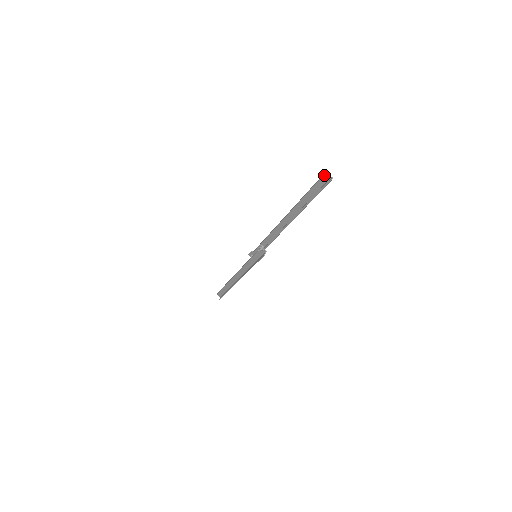
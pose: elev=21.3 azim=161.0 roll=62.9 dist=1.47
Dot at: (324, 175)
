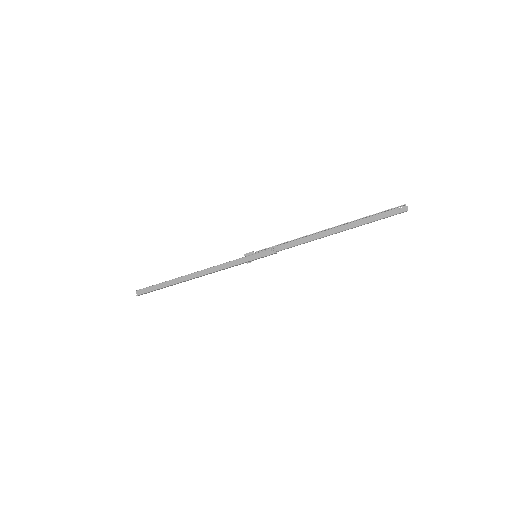
Dot at: (404, 206)
